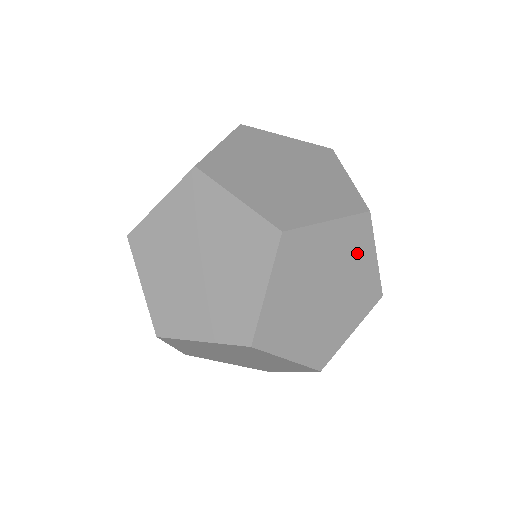
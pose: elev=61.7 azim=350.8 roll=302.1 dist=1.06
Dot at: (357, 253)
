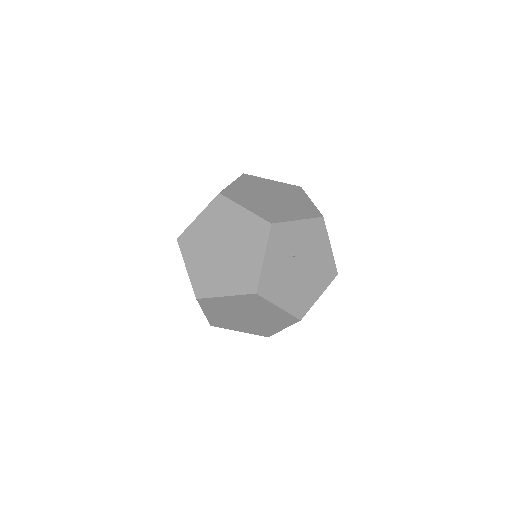
Dot at: (260, 306)
